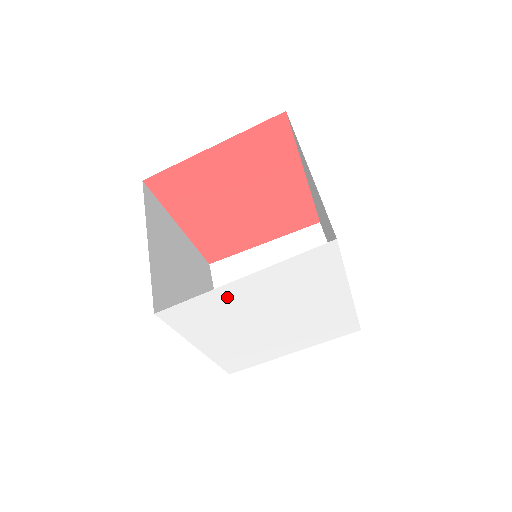
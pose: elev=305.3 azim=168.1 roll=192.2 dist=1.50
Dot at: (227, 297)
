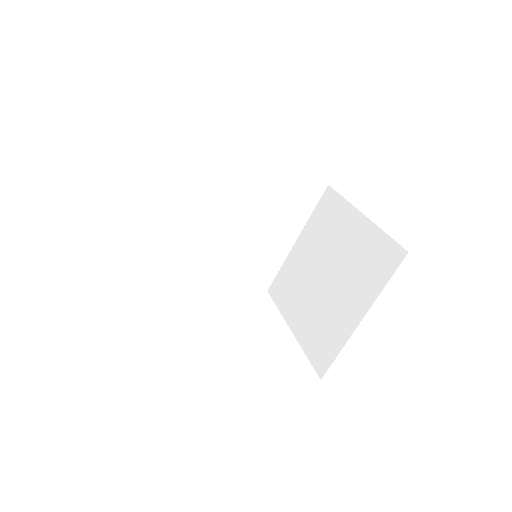
Dot at: occluded
